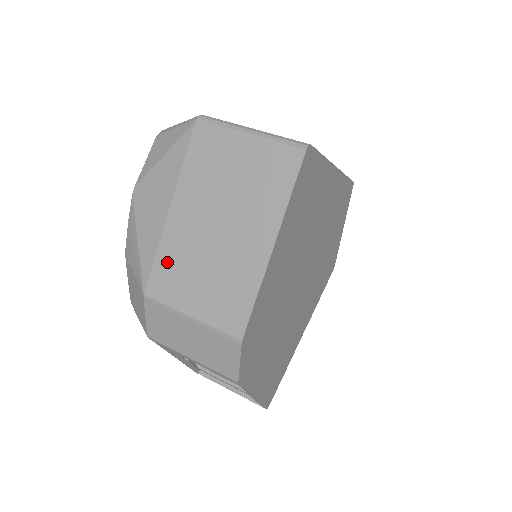
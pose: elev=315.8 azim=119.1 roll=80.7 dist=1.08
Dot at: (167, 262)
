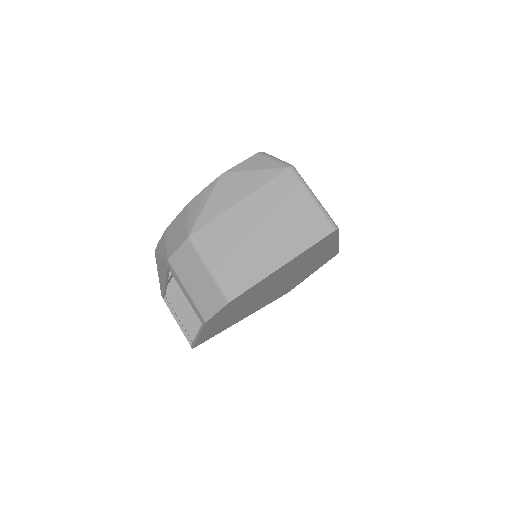
Dot at: (216, 230)
